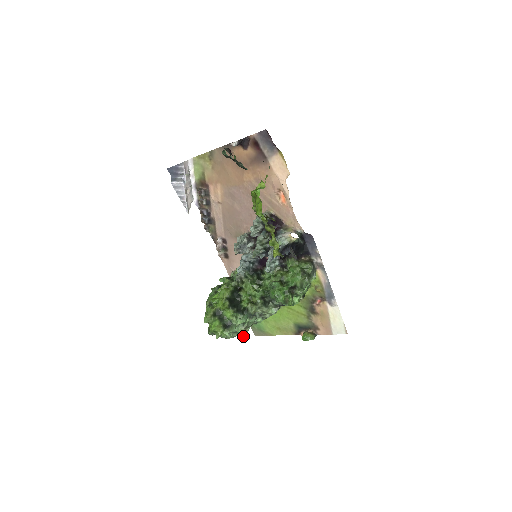
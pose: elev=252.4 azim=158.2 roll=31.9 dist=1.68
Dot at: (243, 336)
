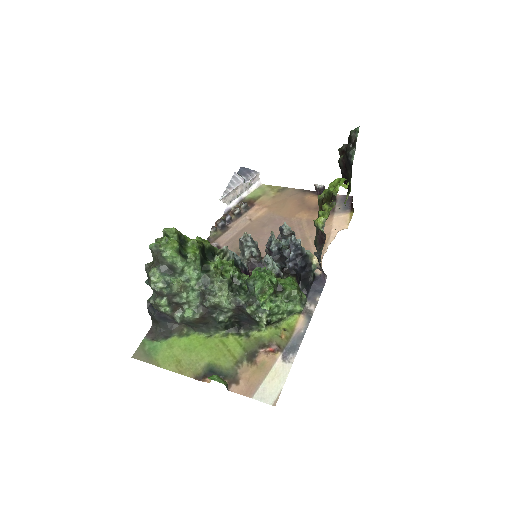
Dot at: (161, 301)
